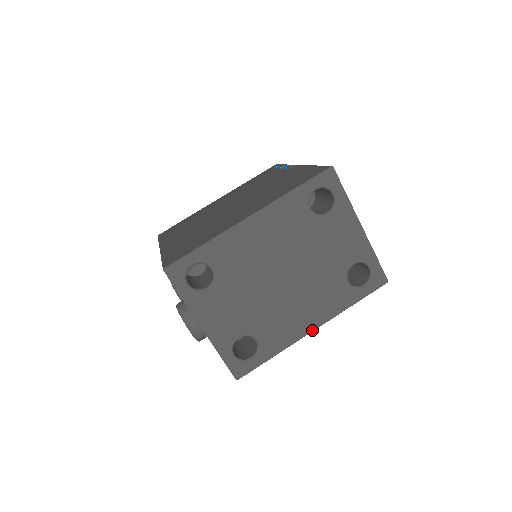
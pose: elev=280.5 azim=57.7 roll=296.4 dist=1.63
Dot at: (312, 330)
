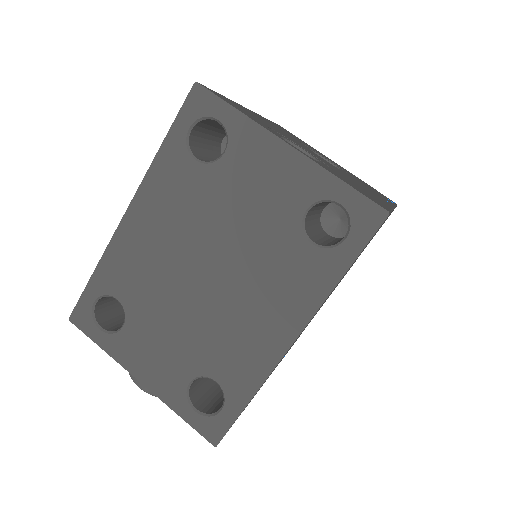
Dot at: (290, 343)
